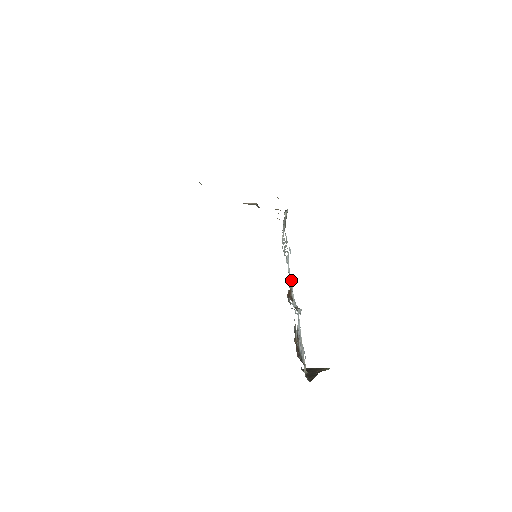
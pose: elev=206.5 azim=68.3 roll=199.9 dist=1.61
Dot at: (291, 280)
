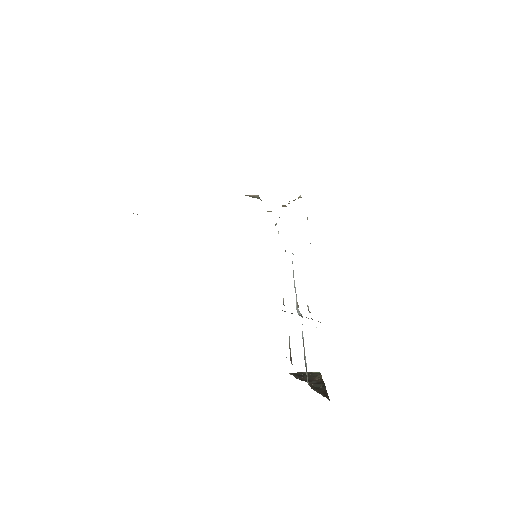
Dot at: occluded
